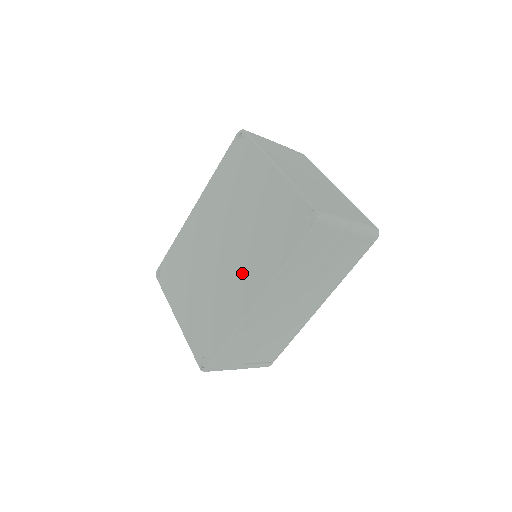
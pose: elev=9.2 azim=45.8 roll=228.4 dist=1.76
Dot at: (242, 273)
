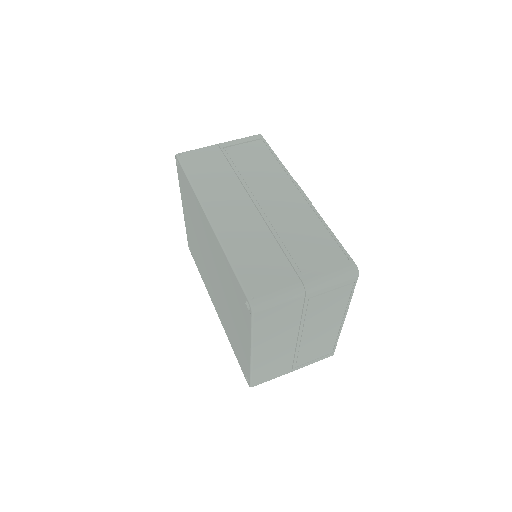
Dot at: (216, 297)
